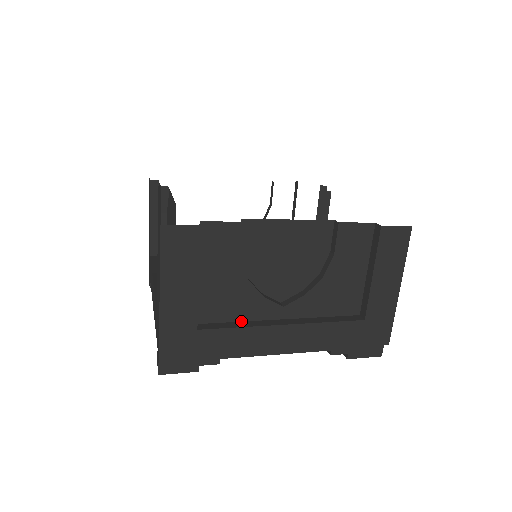
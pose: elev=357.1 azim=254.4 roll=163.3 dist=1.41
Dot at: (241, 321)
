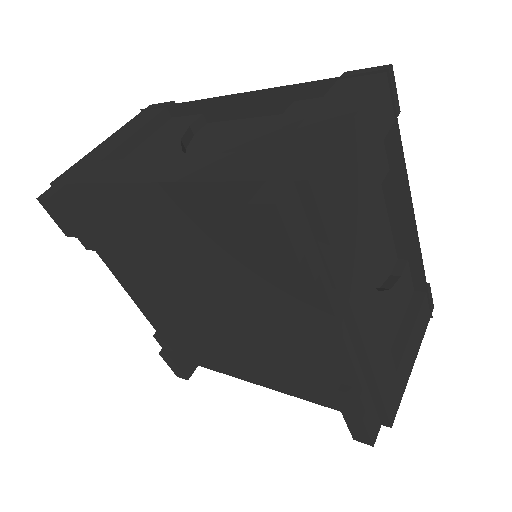
Dot at: occluded
